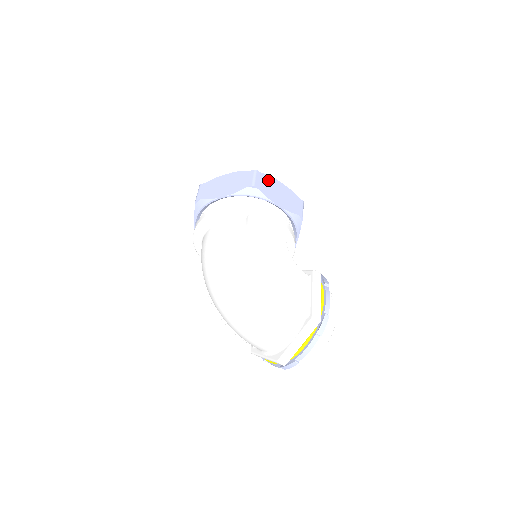
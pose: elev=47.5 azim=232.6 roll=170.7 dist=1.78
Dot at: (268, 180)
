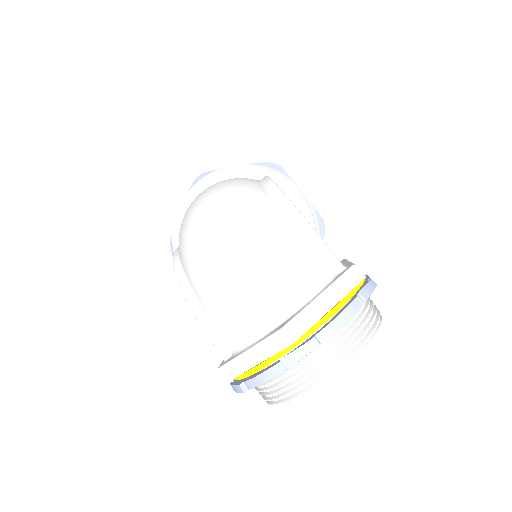
Dot at: occluded
